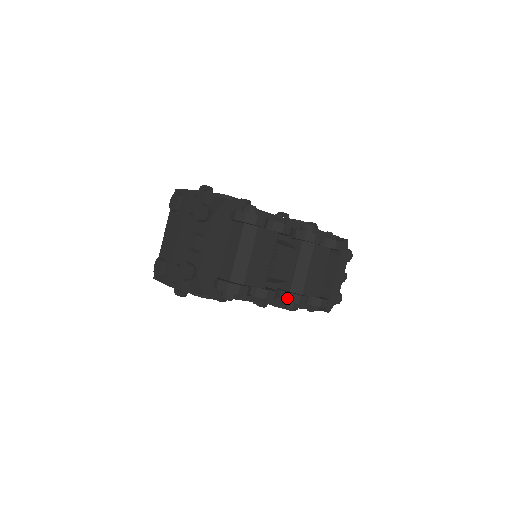
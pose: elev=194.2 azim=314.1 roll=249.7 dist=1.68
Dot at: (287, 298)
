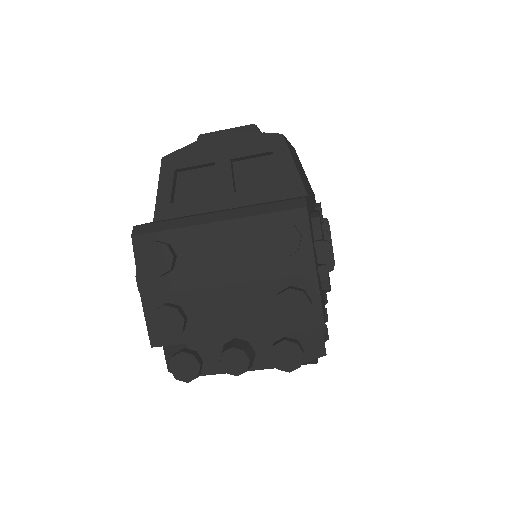
Dot at: occluded
